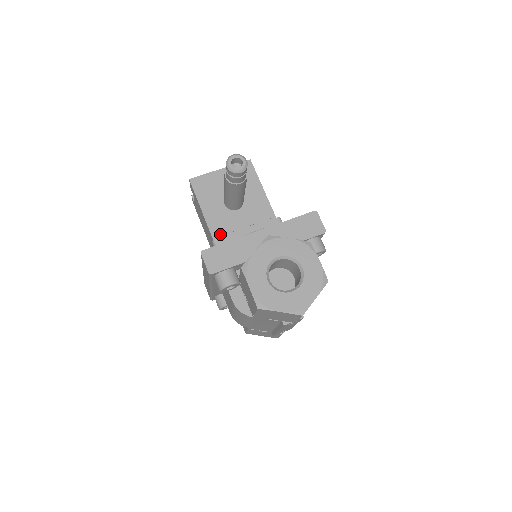
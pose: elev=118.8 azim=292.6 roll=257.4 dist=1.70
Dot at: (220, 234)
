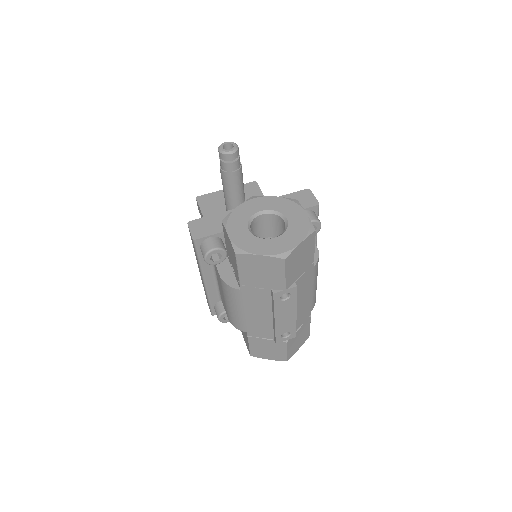
Dot at: occluded
